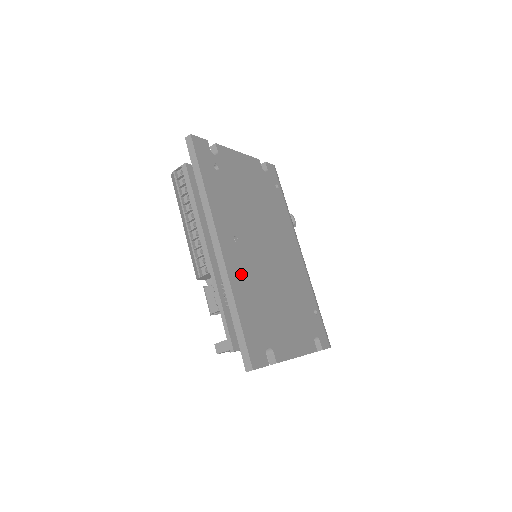
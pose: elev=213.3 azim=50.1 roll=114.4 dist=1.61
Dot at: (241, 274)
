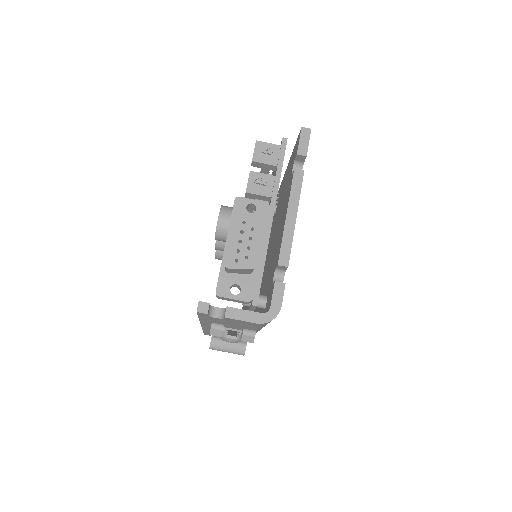
Dot at: occluded
